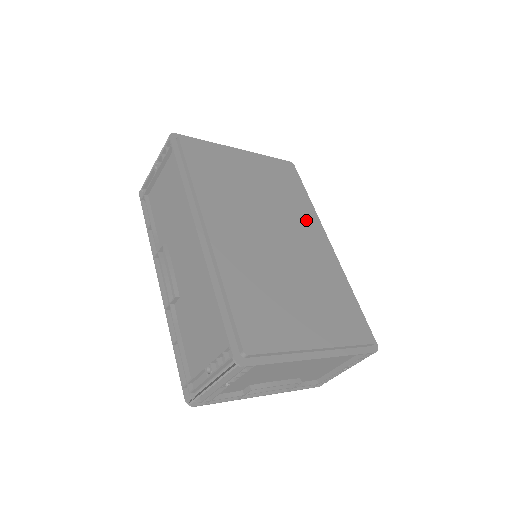
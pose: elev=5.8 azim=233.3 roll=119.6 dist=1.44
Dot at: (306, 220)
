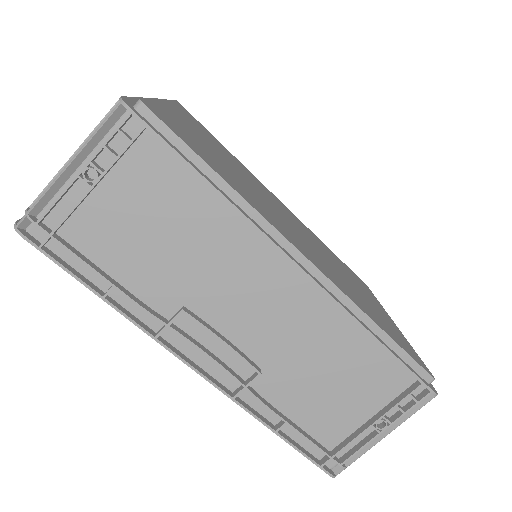
Dot at: (259, 183)
